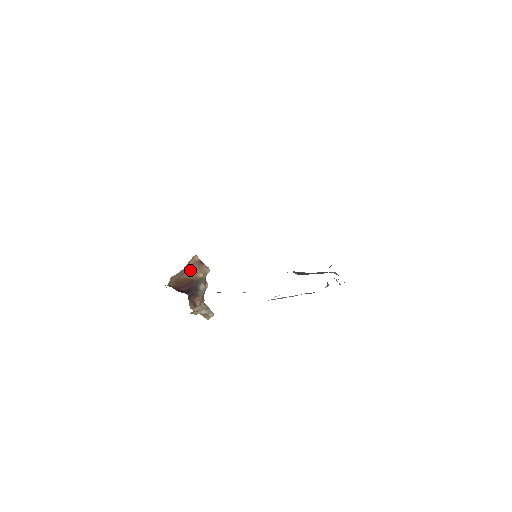
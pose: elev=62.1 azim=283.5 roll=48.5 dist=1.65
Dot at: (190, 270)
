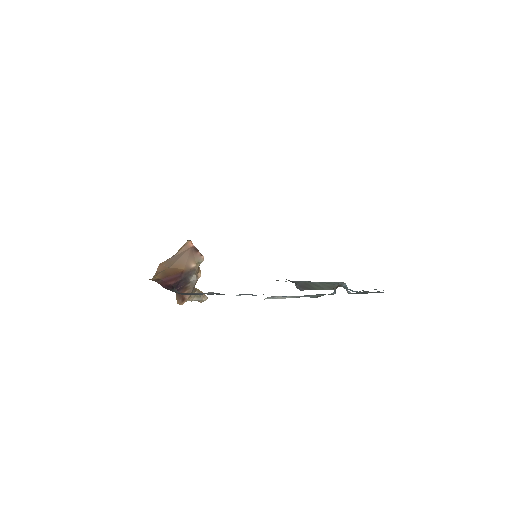
Dot at: (181, 259)
